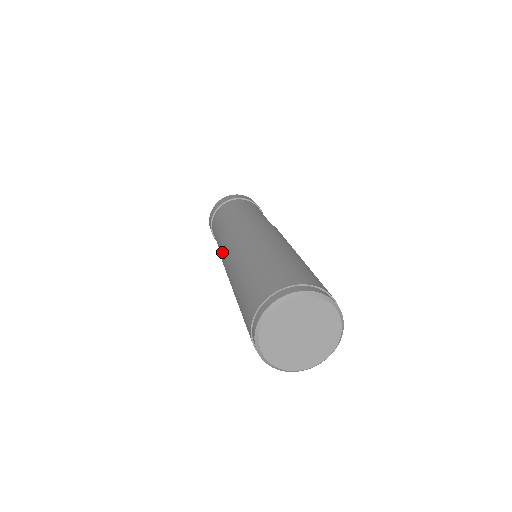
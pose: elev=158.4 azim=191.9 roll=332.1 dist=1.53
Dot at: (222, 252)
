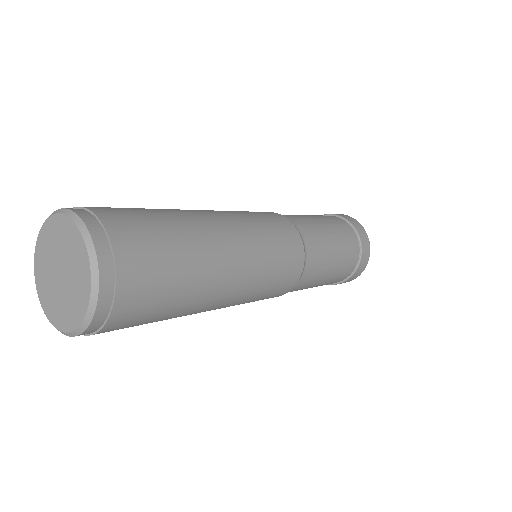
Dot at: occluded
